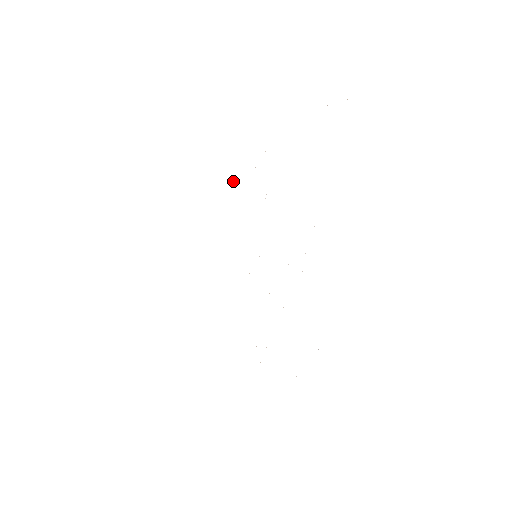
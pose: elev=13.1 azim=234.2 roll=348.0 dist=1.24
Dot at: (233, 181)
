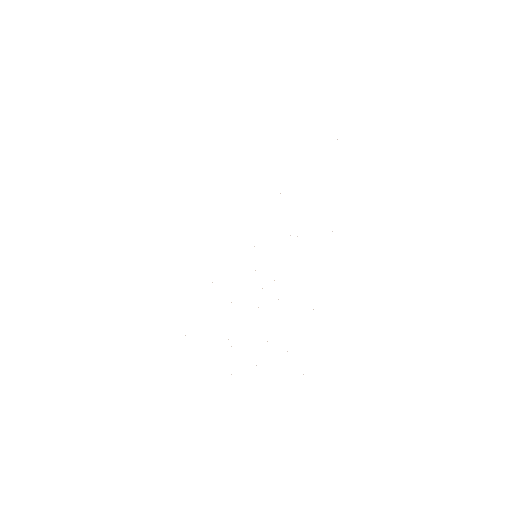
Dot at: occluded
